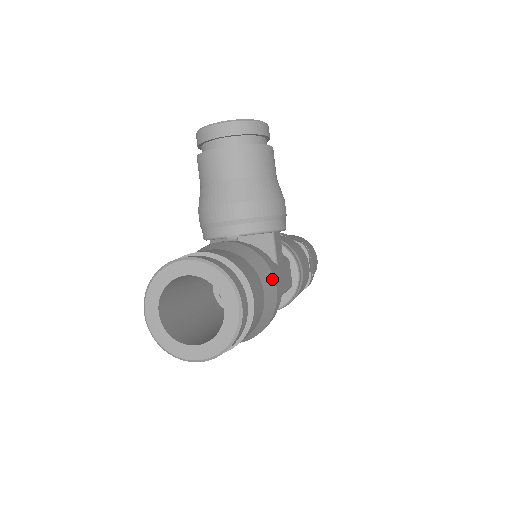
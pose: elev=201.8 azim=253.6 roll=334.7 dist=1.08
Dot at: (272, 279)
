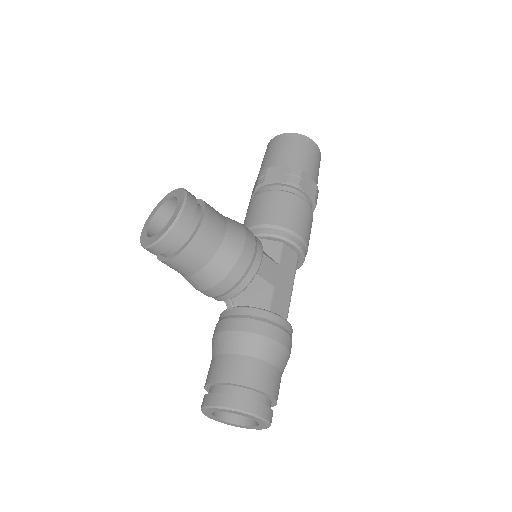
Dot at: (273, 344)
